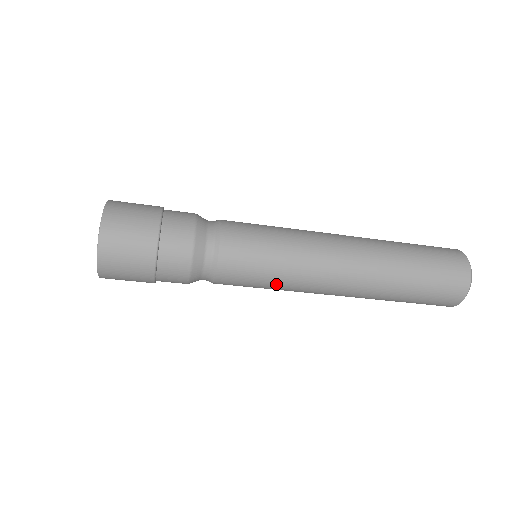
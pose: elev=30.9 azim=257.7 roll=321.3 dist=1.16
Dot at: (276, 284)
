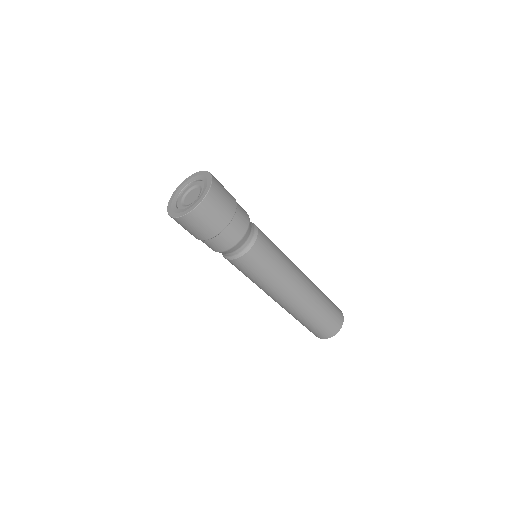
Dot at: (256, 281)
